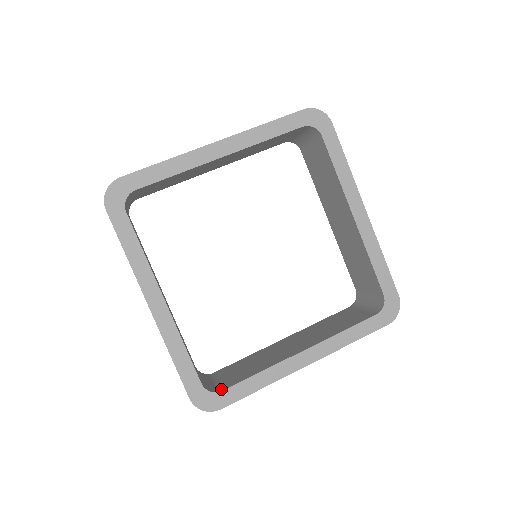
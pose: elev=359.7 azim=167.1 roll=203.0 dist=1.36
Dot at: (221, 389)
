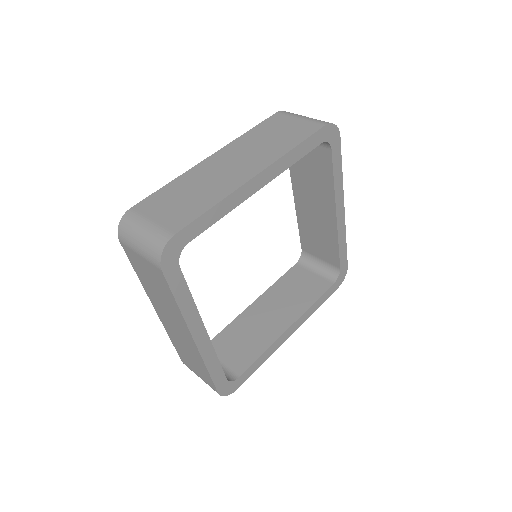
Dot at: (236, 375)
